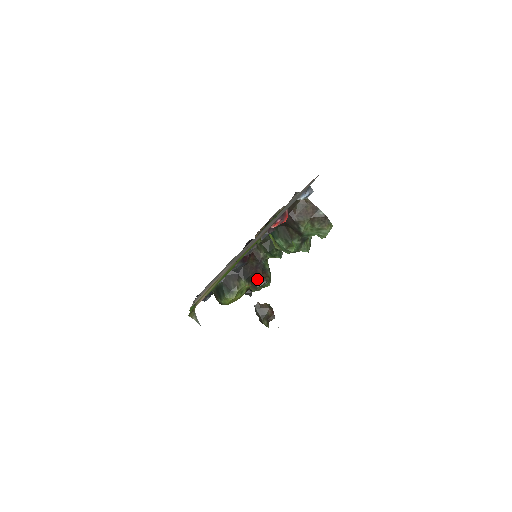
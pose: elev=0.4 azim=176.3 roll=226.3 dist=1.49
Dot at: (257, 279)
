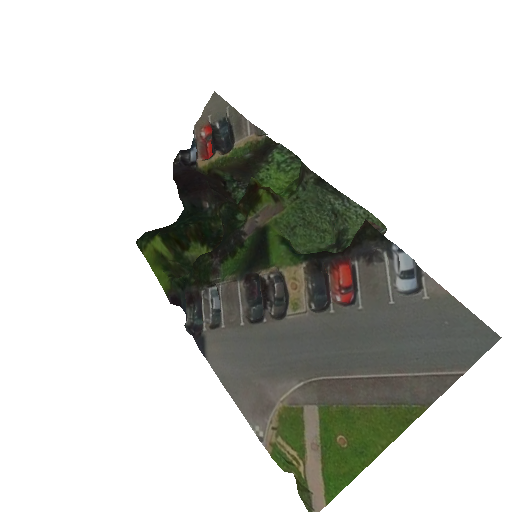
Dot at: occluded
